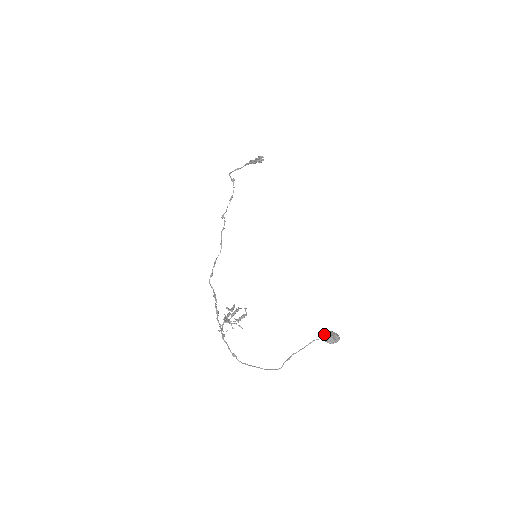
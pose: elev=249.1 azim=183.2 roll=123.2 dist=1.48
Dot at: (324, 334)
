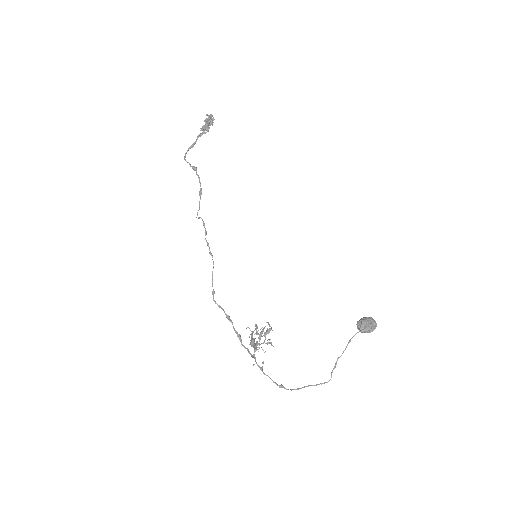
Dot at: (361, 326)
